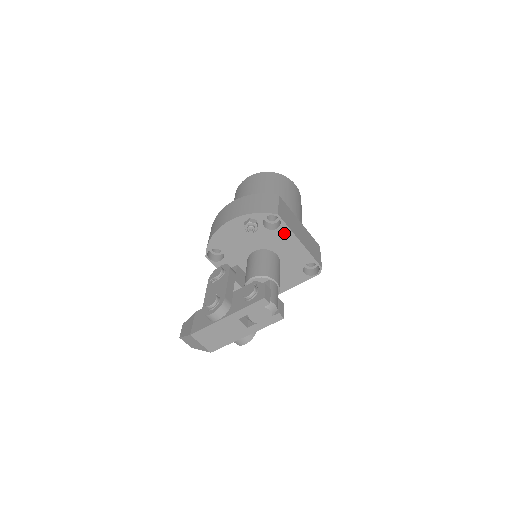
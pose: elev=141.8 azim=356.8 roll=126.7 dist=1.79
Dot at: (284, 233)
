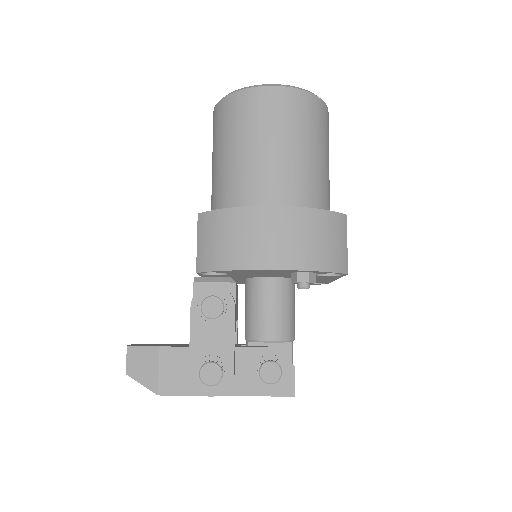
Dot at: (330, 277)
